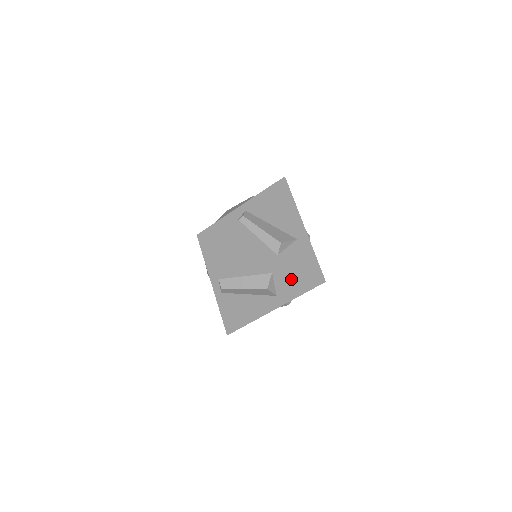
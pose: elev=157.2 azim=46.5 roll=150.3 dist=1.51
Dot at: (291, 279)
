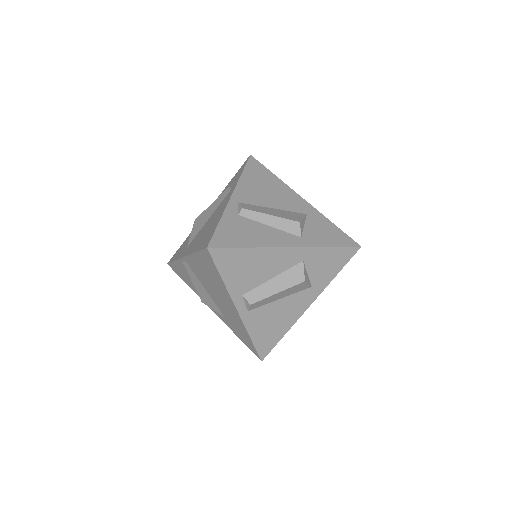
Dot at: (325, 259)
